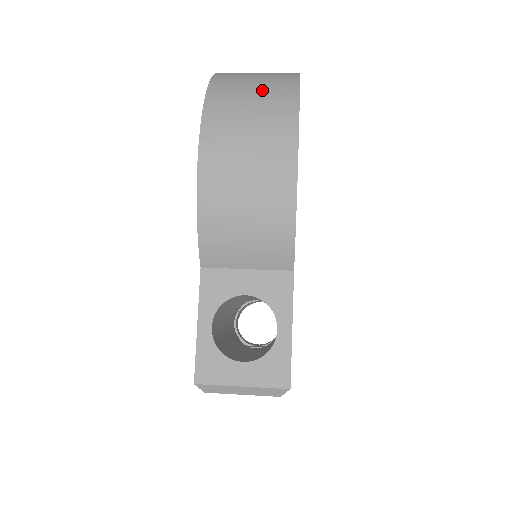
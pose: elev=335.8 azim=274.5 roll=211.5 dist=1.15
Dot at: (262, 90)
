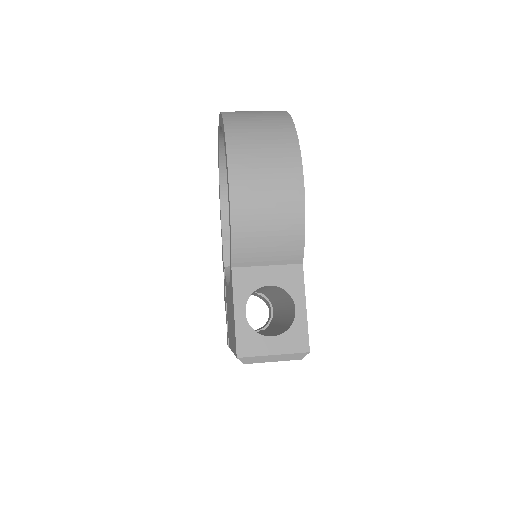
Dot at: (267, 128)
